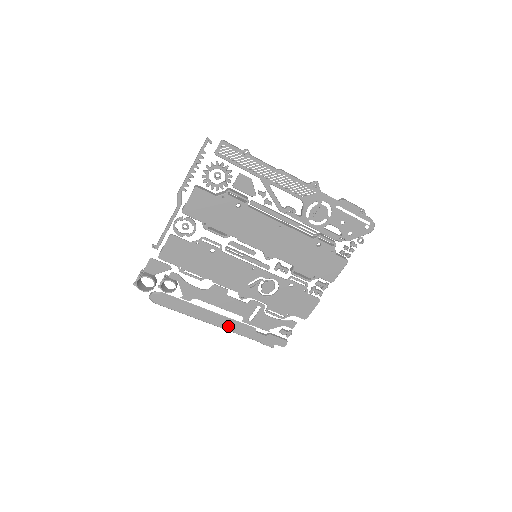
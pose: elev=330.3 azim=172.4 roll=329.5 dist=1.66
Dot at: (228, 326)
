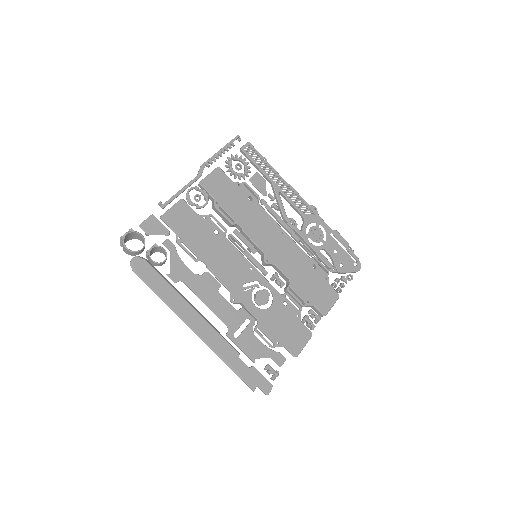
Dot at: (209, 336)
